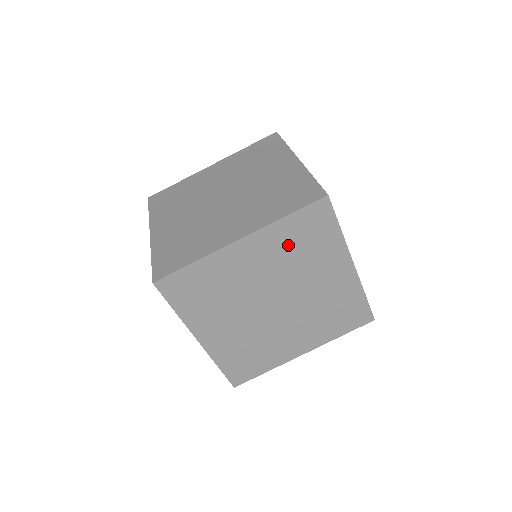
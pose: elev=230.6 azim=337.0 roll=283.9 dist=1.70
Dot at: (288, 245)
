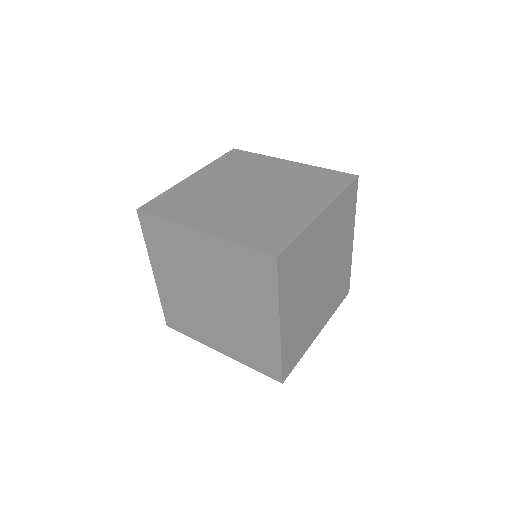
Dot at: (233, 266)
